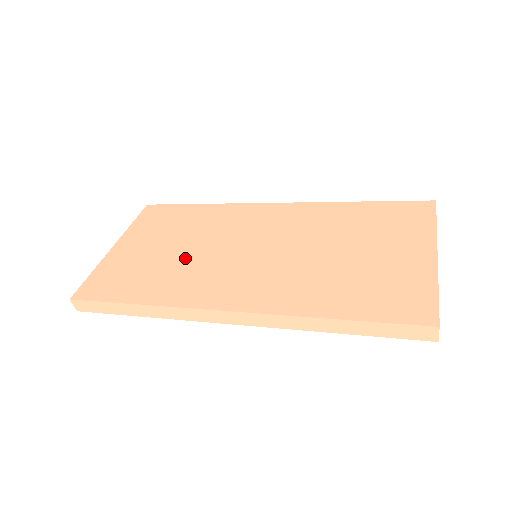
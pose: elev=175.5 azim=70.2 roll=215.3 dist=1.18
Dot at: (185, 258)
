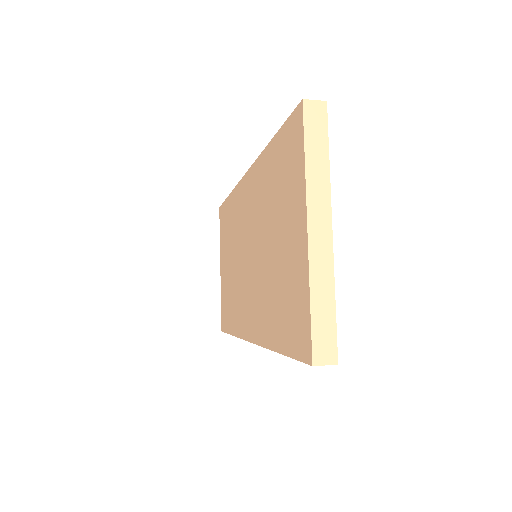
Dot at: (234, 277)
